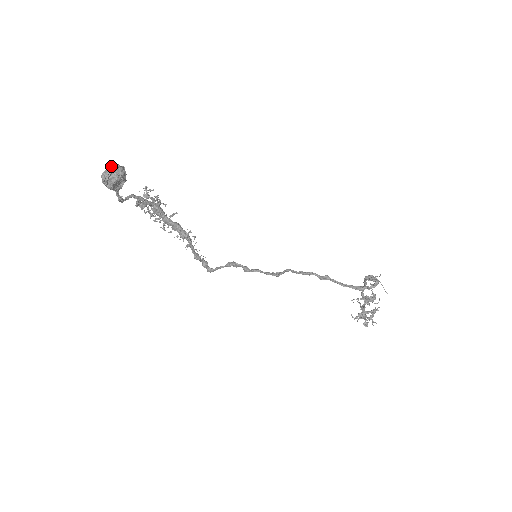
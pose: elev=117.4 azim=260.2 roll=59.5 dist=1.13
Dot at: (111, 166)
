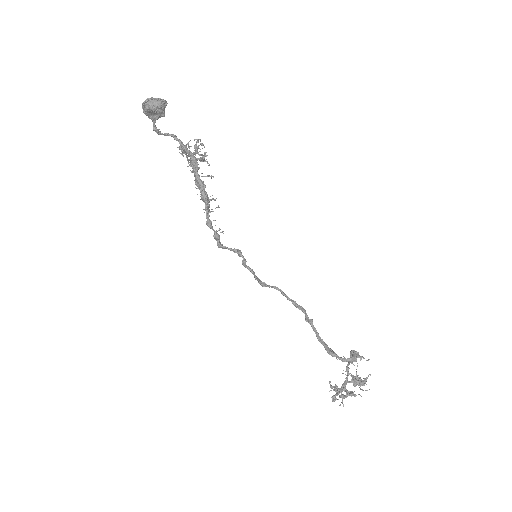
Dot at: occluded
